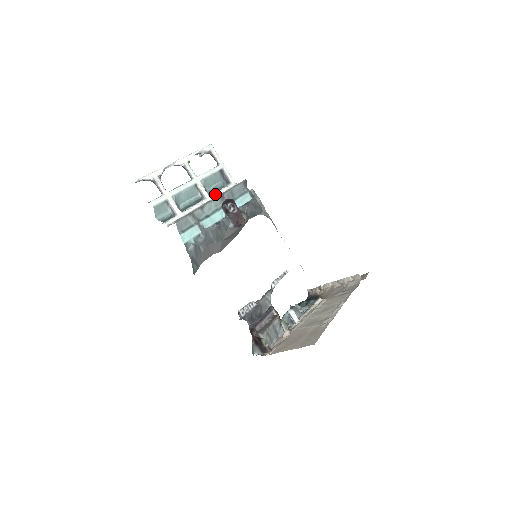
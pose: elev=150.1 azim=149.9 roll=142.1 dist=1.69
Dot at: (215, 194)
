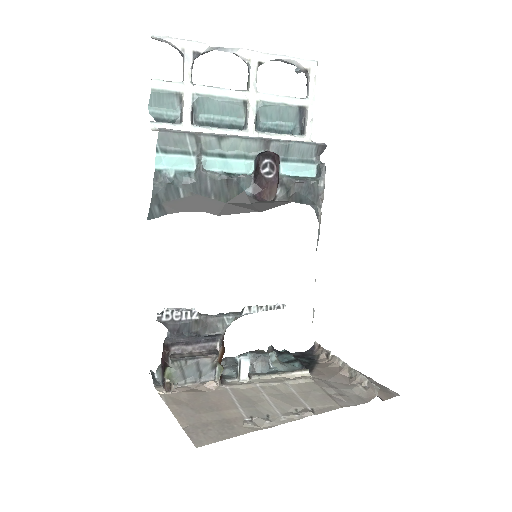
Dot at: (266, 134)
